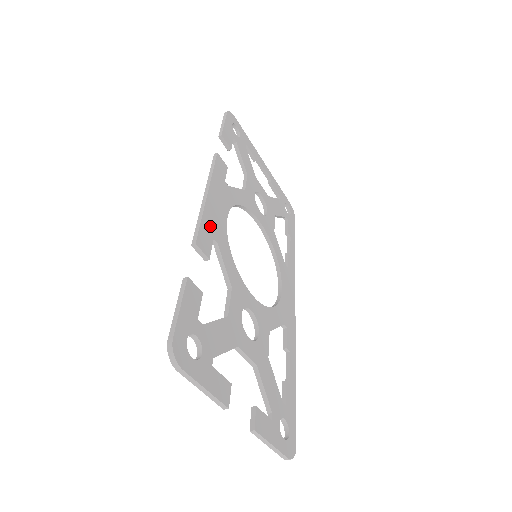
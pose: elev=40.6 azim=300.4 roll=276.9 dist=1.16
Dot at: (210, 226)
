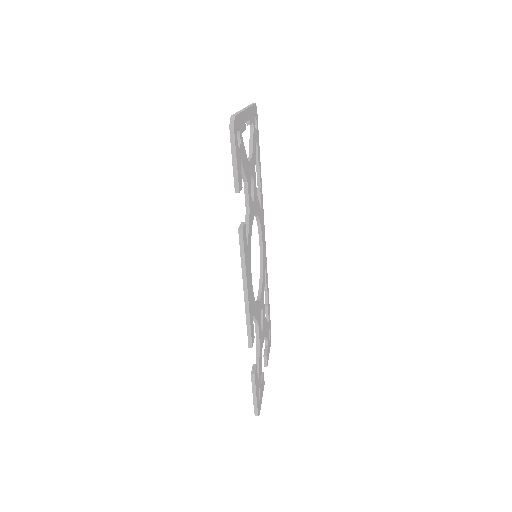
Dot at: (251, 315)
